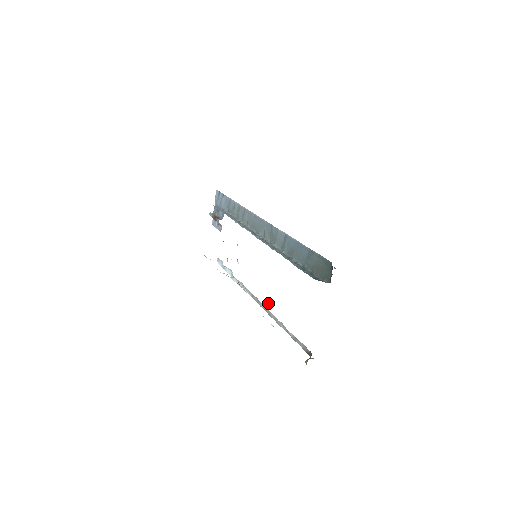
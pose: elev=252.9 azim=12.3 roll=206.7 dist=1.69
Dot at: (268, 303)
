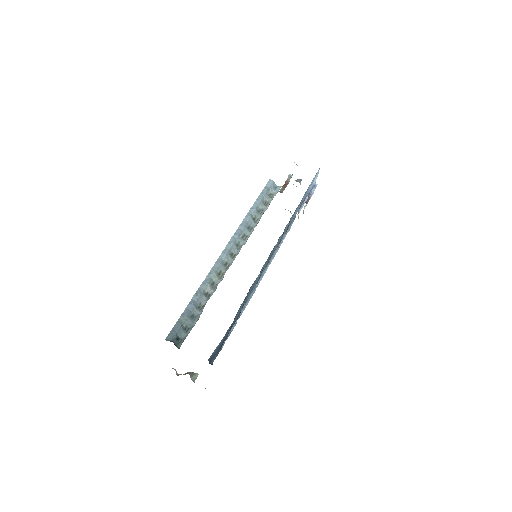
Dot at: occluded
